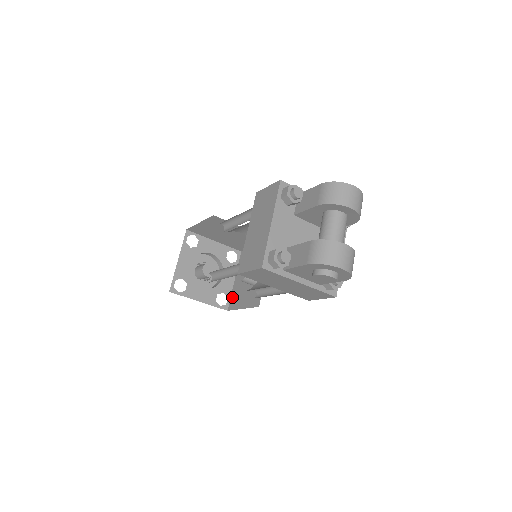
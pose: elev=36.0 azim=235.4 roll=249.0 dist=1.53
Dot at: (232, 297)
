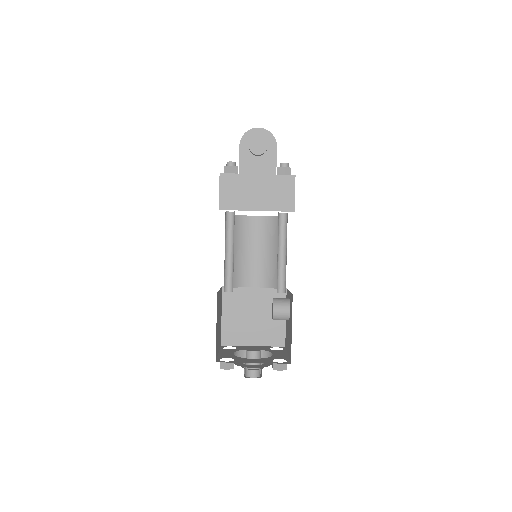
Dot at: (289, 355)
